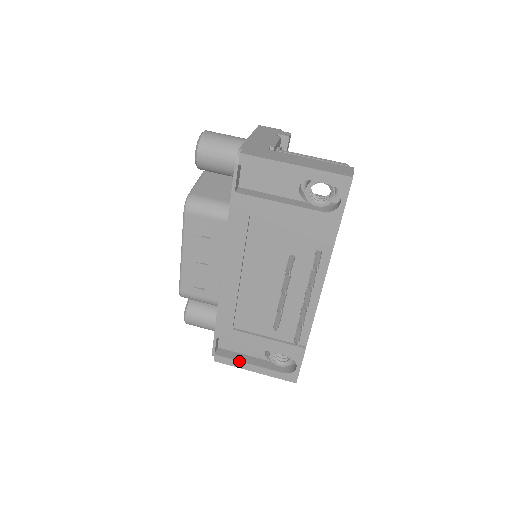
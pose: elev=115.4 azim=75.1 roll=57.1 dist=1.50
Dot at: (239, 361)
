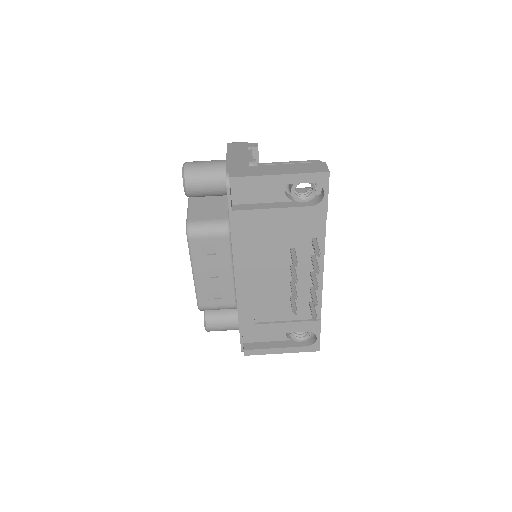
Dot at: (266, 349)
